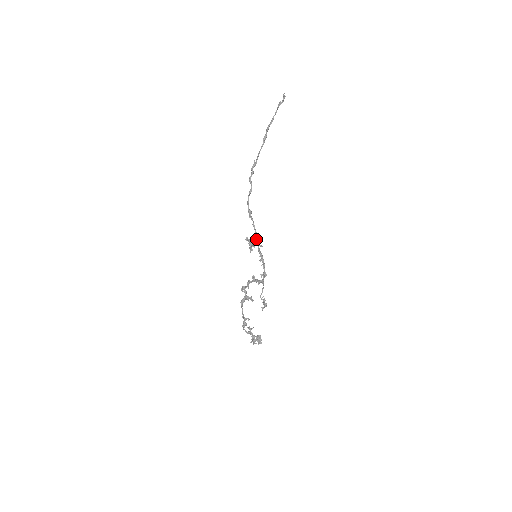
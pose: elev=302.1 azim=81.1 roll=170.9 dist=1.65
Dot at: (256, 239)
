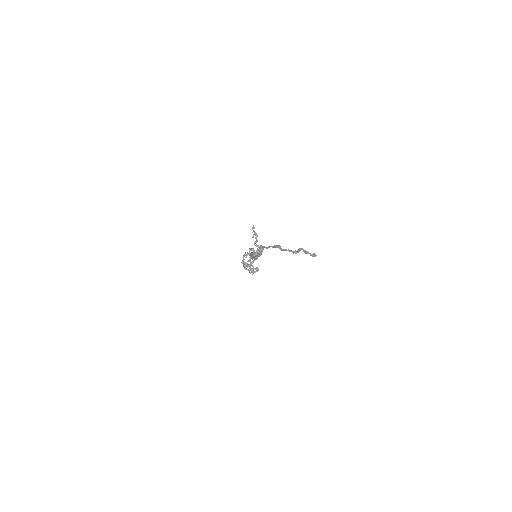
Dot at: occluded
